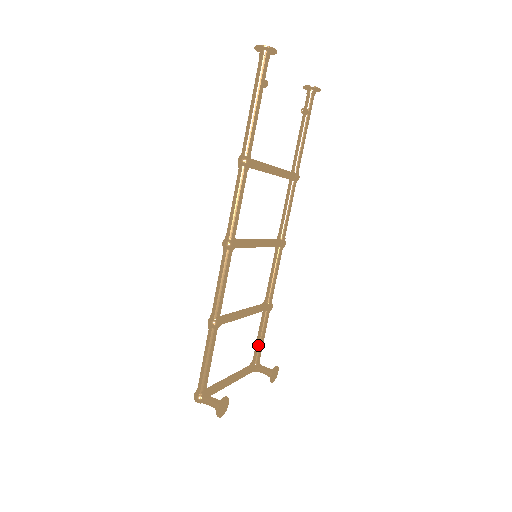
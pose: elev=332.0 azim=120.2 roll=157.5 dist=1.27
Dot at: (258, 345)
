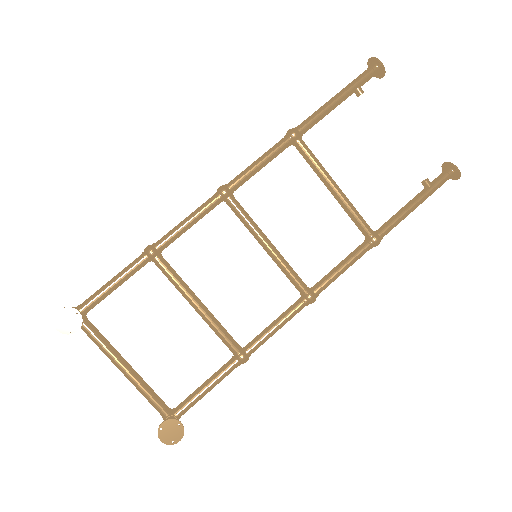
Dot at: (195, 391)
